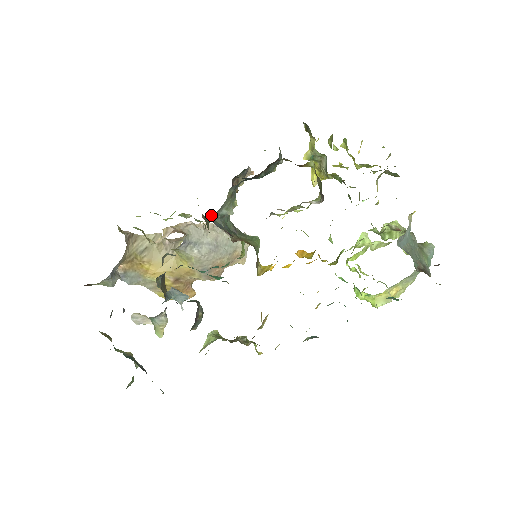
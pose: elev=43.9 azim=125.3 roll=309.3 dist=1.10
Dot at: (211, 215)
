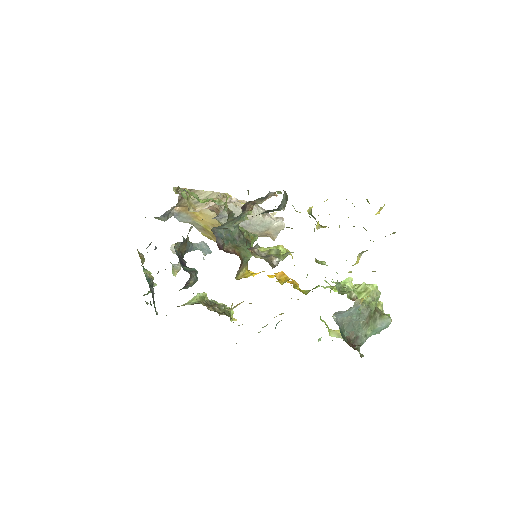
Dot at: (213, 227)
